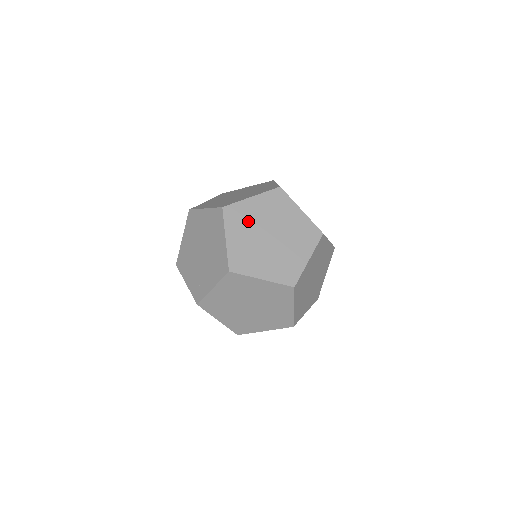
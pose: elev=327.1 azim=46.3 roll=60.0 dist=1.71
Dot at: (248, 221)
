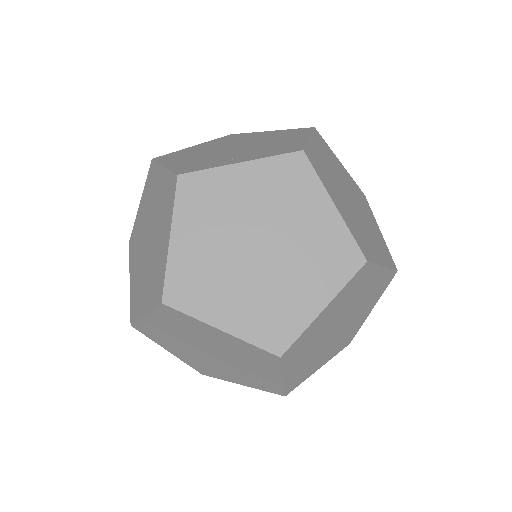
Dot at: (210, 272)
